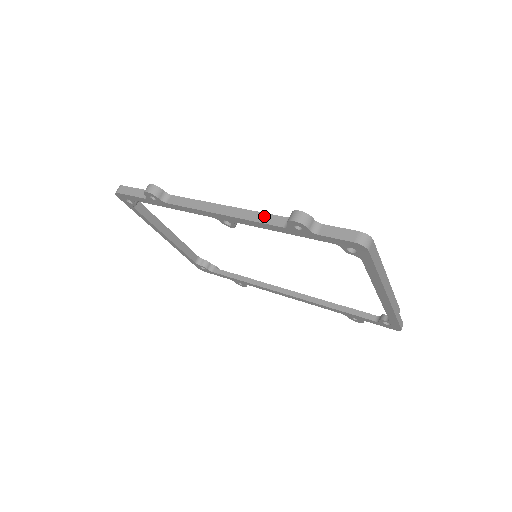
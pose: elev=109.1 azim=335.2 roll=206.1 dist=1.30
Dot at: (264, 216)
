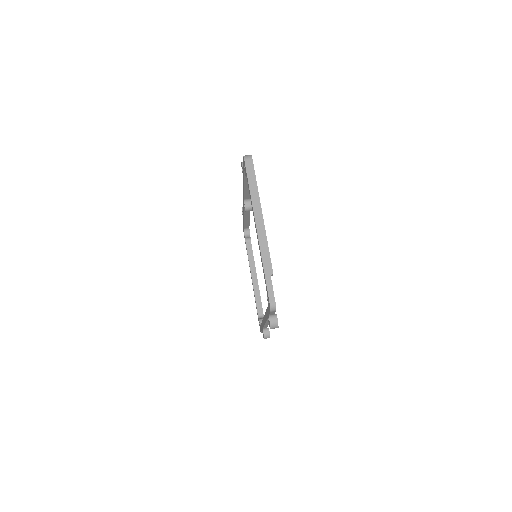
Dot at: occluded
